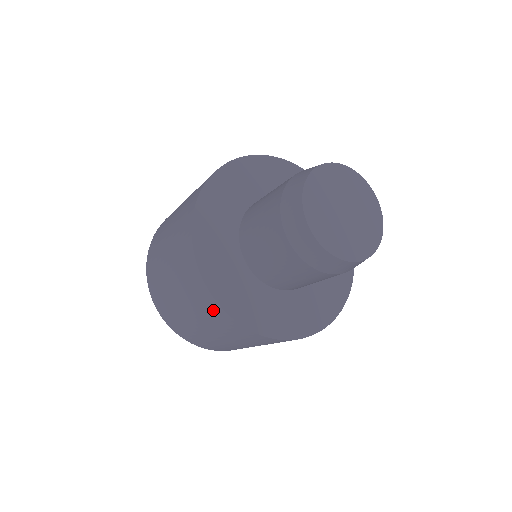
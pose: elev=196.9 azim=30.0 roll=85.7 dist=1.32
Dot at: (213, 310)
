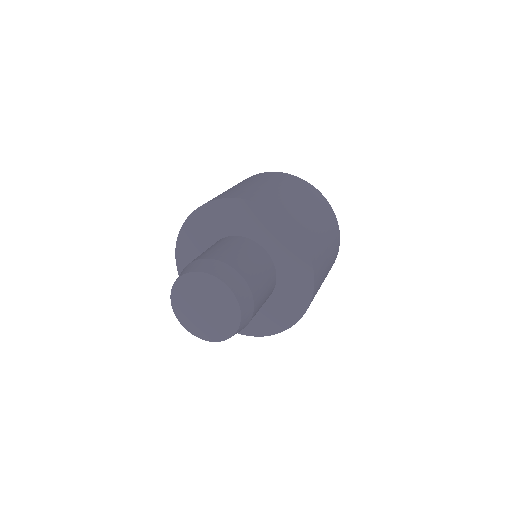
Dot at: occluded
